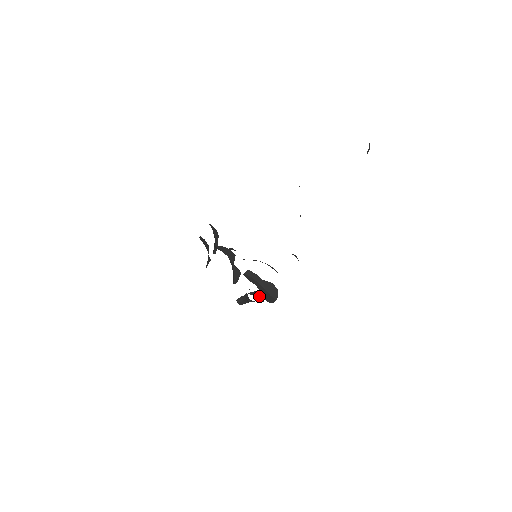
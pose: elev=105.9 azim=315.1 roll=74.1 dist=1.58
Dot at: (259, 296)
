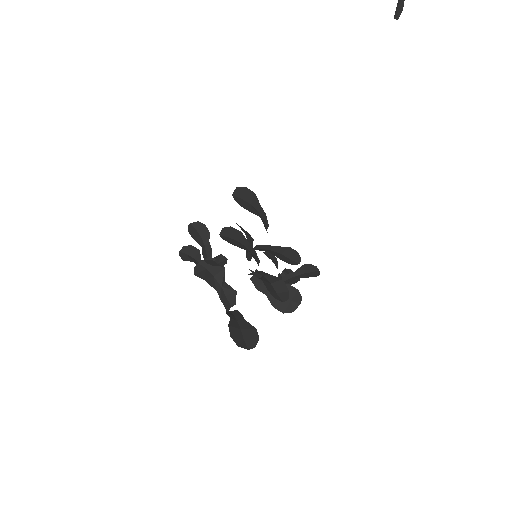
Dot at: (255, 332)
